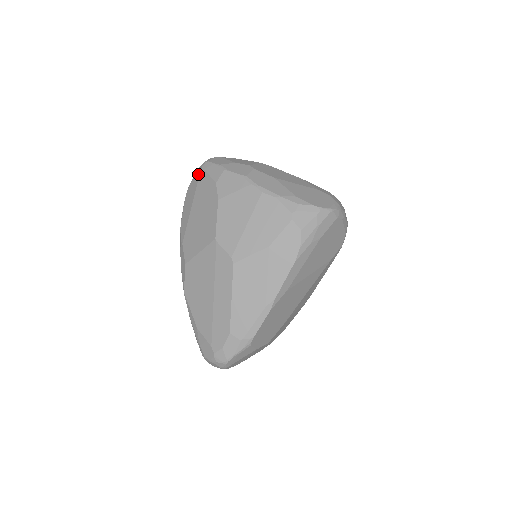
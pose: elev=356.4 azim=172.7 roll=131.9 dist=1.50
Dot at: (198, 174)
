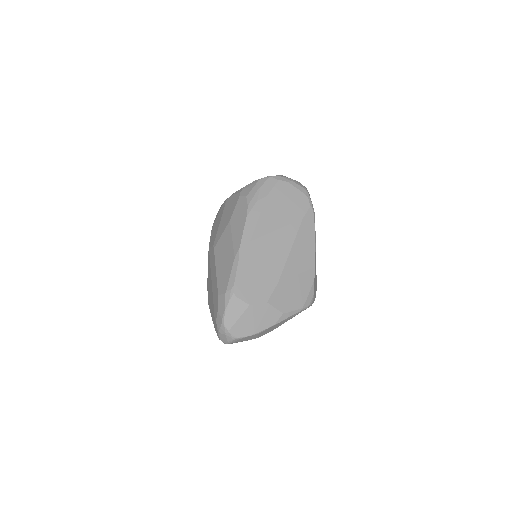
Dot at: occluded
